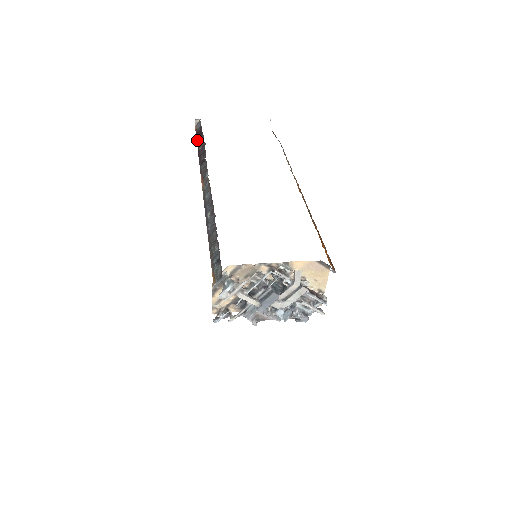
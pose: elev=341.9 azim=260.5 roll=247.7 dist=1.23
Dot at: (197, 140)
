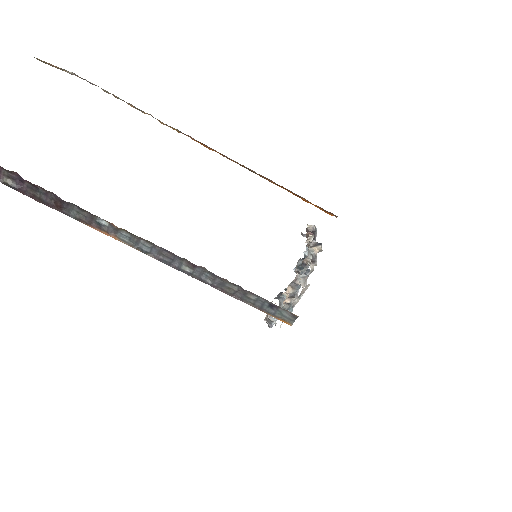
Dot at: out of frame
